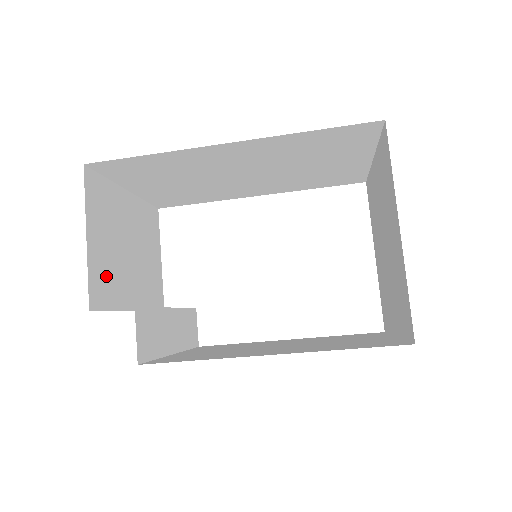
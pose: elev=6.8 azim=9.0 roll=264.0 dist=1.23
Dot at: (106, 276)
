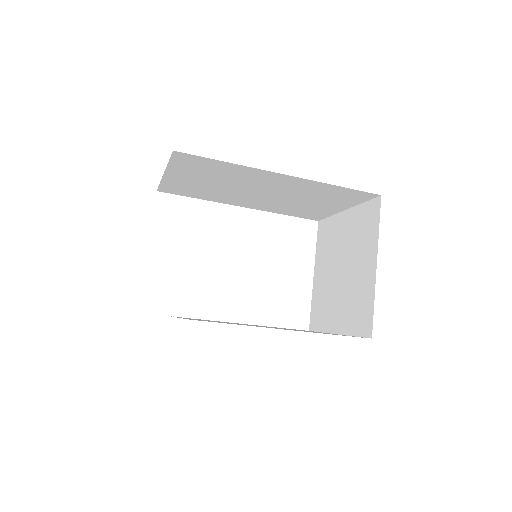
Dot at: occluded
